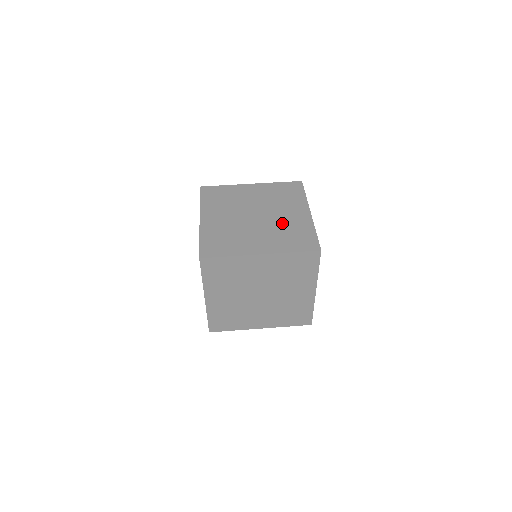
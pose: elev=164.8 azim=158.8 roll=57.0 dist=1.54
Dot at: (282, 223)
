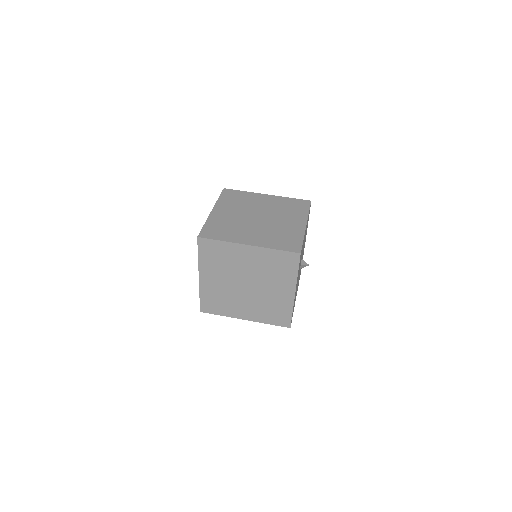
Dot at: (278, 227)
